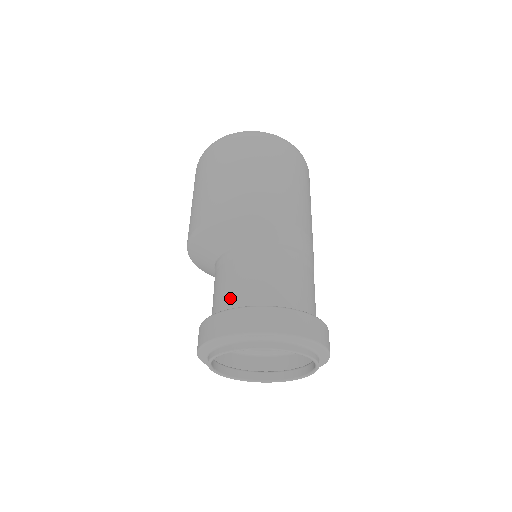
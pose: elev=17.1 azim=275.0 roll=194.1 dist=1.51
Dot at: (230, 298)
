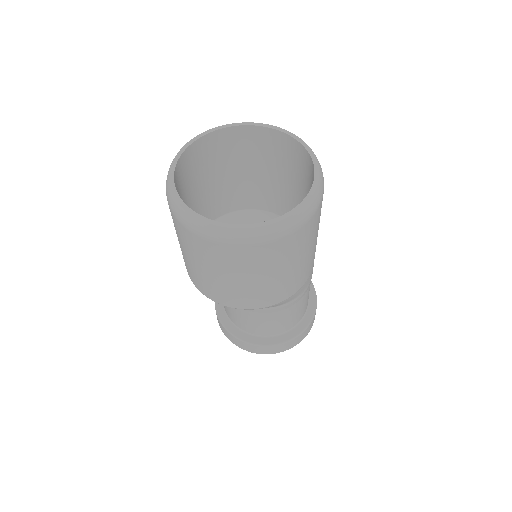
Dot at: (237, 322)
